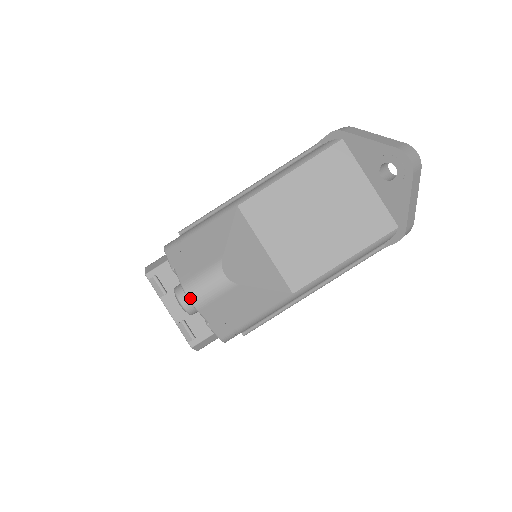
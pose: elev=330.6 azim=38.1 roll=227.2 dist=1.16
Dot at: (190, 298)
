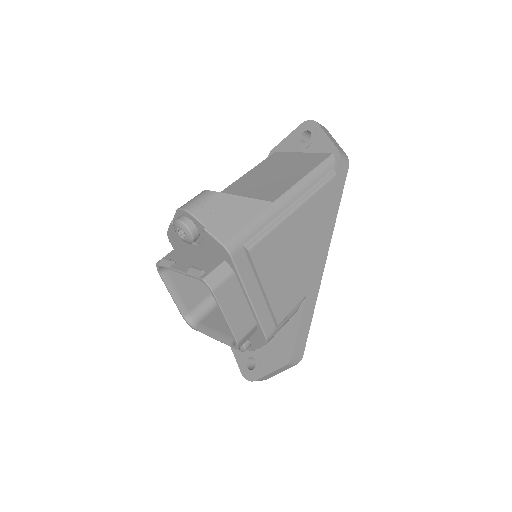
Dot at: (183, 208)
